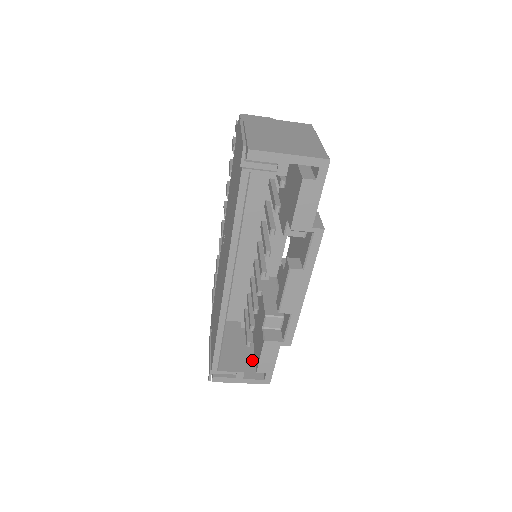
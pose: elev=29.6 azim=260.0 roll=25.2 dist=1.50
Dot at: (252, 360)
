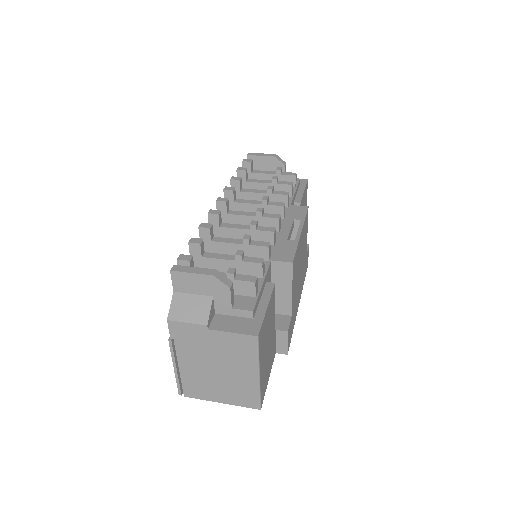
Dot at: occluded
